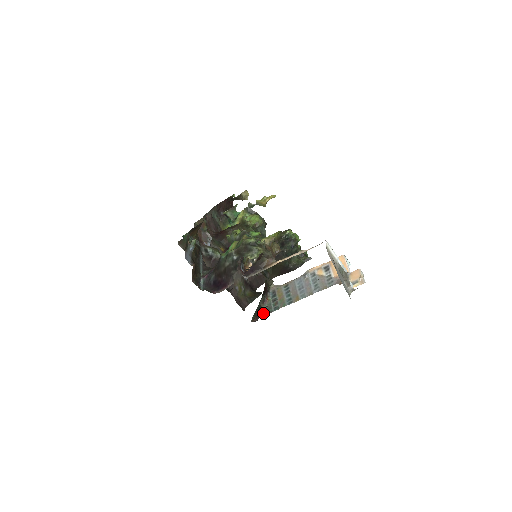
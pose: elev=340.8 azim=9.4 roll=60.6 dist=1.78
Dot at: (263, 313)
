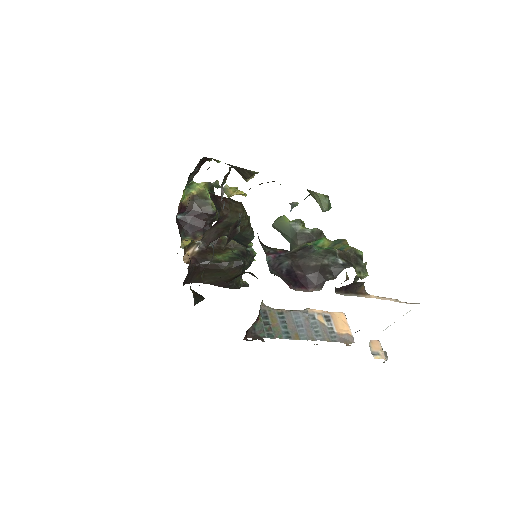
Dot at: (252, 333)
